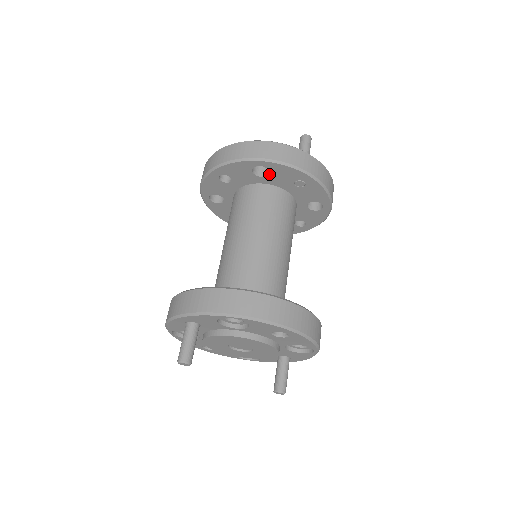
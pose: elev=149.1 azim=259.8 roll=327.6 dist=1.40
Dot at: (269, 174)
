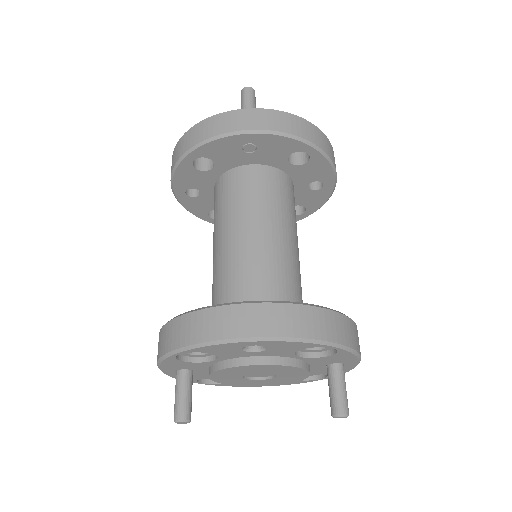
Dot at: (213, 161)
